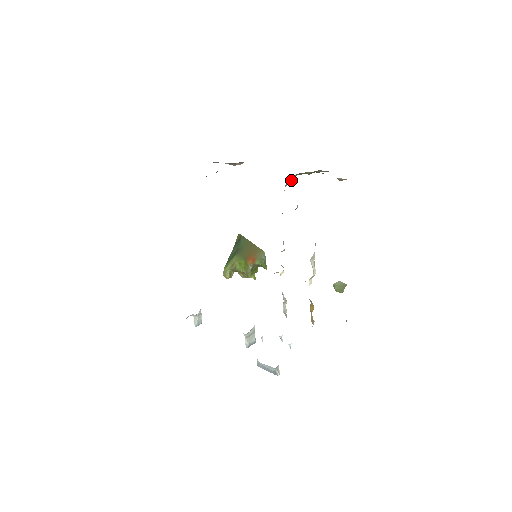
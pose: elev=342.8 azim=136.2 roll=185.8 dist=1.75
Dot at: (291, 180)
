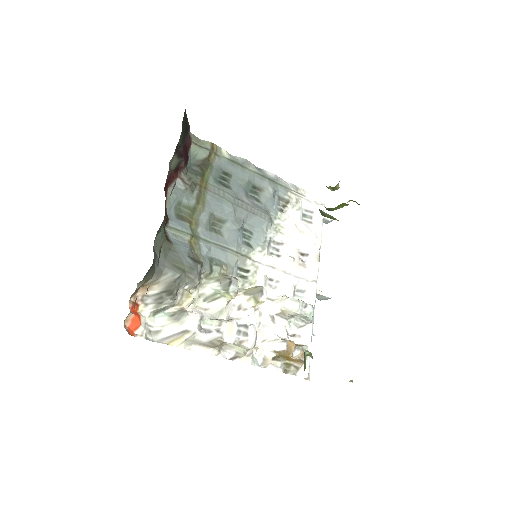
Dot at: (138, 287)
